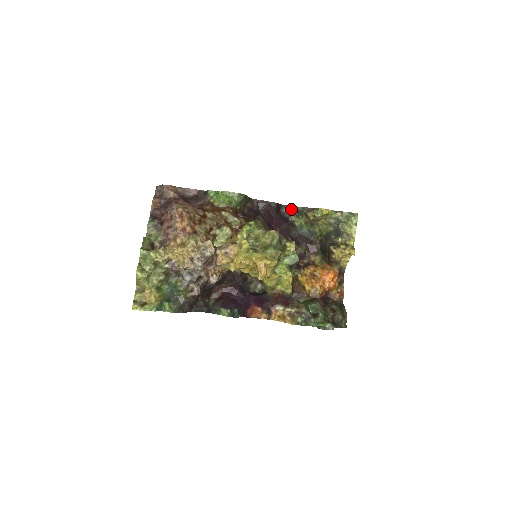
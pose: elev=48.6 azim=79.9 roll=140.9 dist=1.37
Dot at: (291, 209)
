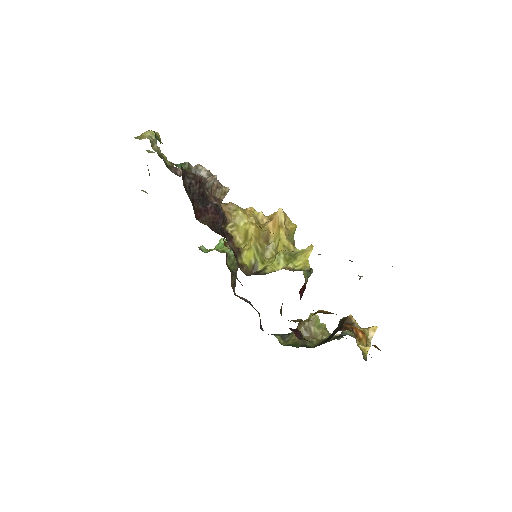
Dot at: occluded
